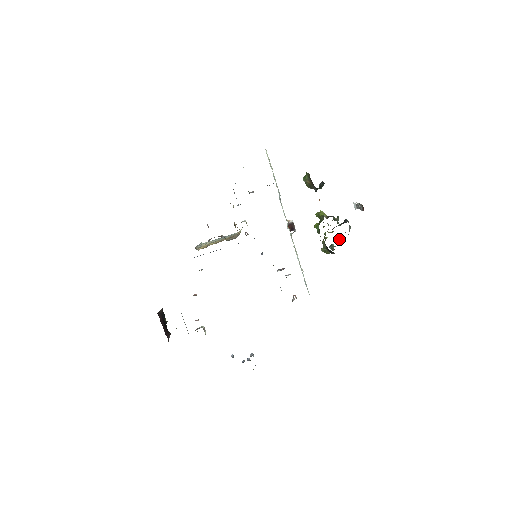
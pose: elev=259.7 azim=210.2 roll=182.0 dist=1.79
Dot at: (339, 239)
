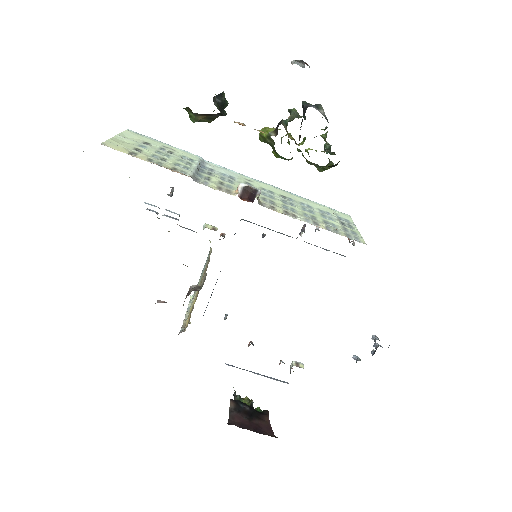
Dot at: (324, 134)
